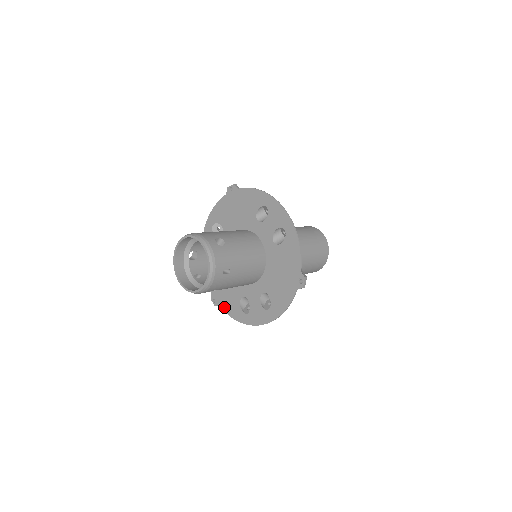
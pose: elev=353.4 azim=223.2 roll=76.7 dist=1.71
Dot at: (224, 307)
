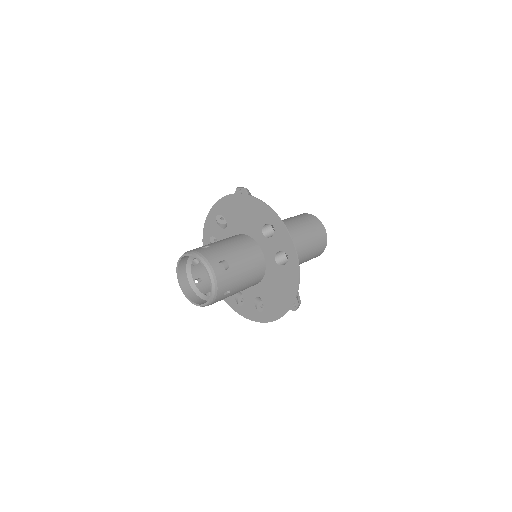
Dot at: occluded
